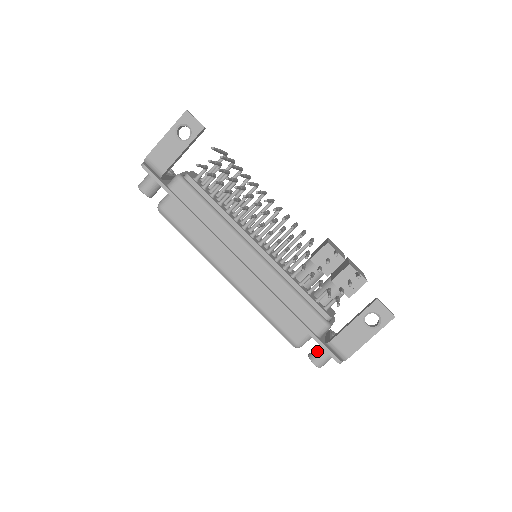
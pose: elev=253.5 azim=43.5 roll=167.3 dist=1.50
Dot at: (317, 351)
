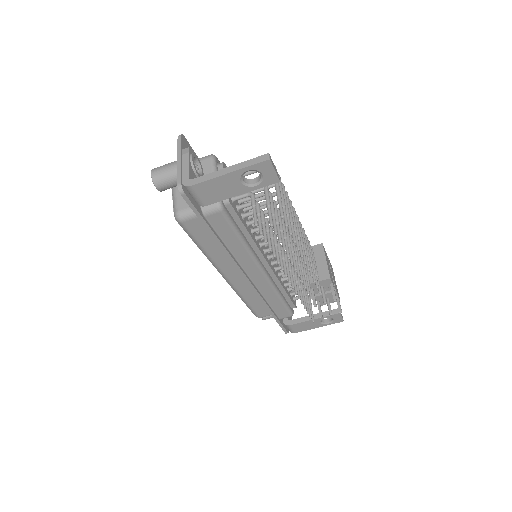
Dot at: occluded
